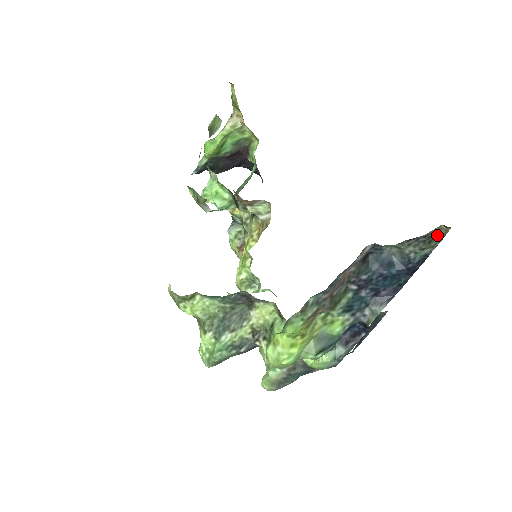
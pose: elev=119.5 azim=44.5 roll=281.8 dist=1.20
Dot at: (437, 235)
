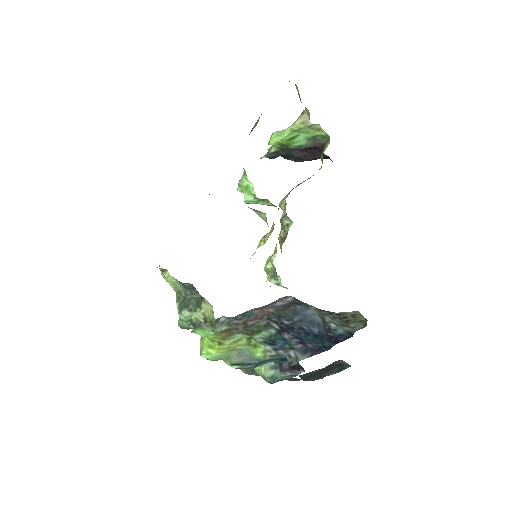
Dot at: (356, 319)
